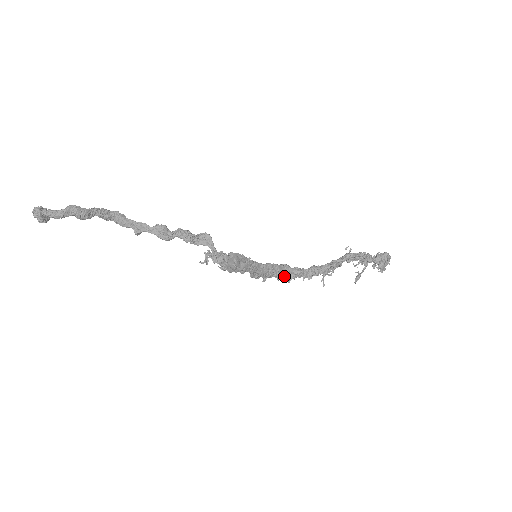
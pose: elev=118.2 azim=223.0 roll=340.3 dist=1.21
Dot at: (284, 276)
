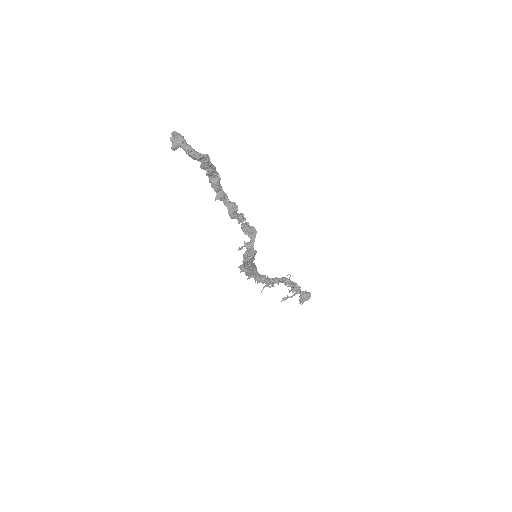
Dot at: (250, 274)
